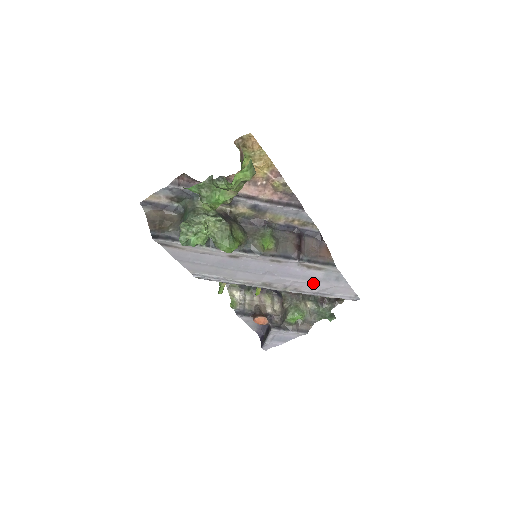
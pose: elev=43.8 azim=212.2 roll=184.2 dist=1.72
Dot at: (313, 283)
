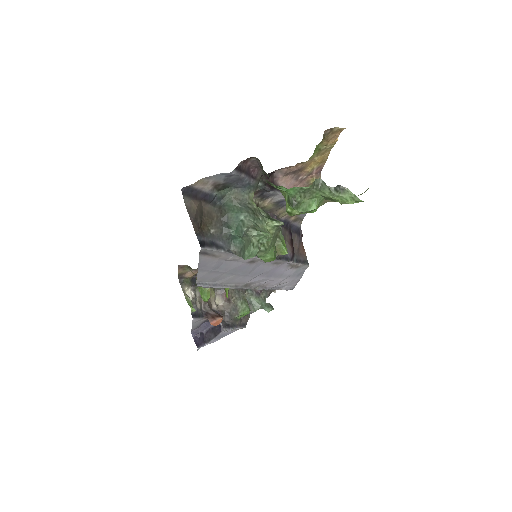
Dot at: (281, 280)
